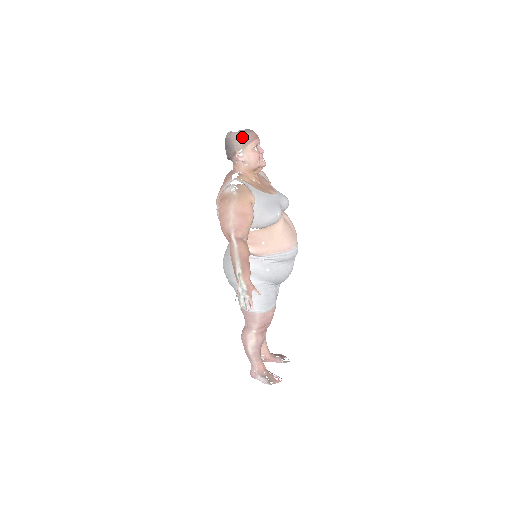
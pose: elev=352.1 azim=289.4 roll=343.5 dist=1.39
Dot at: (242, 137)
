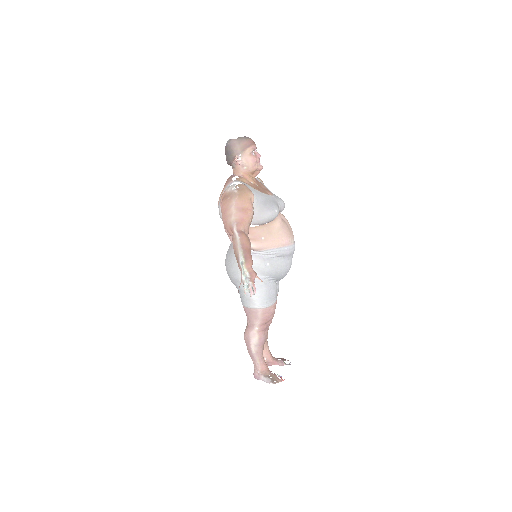
Dot at: (241, 143)
